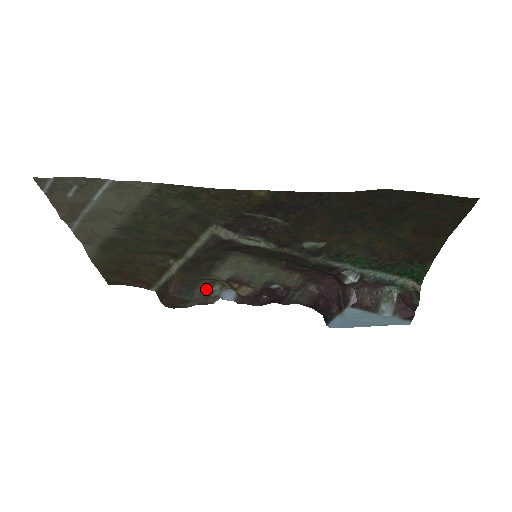
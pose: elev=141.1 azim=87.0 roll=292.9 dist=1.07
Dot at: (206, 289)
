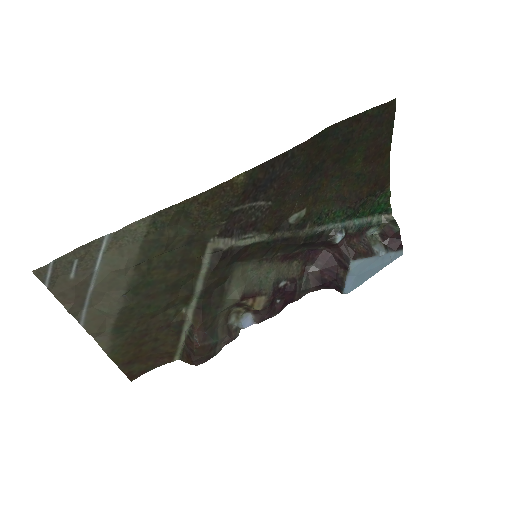
Dot at: (225, 325)
